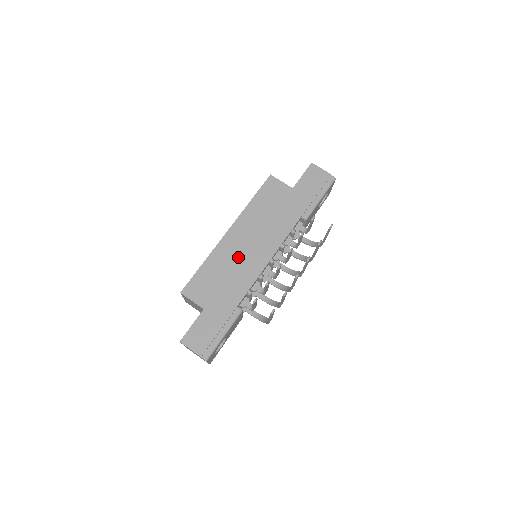
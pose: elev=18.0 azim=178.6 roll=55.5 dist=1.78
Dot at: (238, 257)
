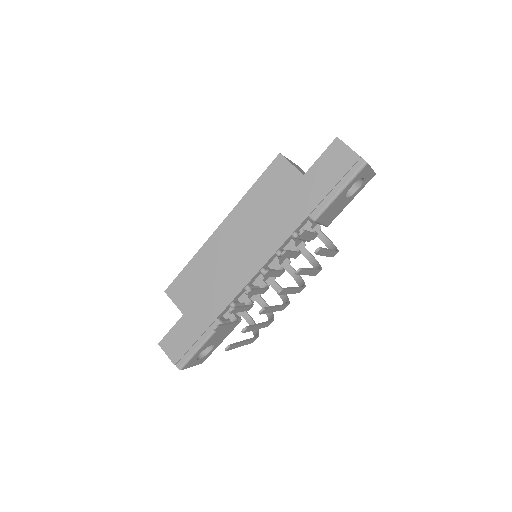
Dot at: (225, 261)
